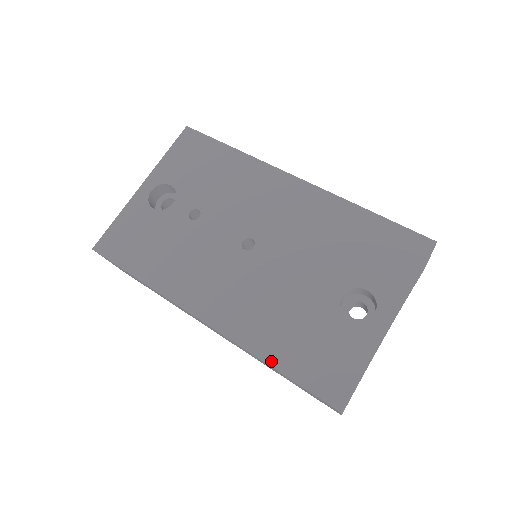
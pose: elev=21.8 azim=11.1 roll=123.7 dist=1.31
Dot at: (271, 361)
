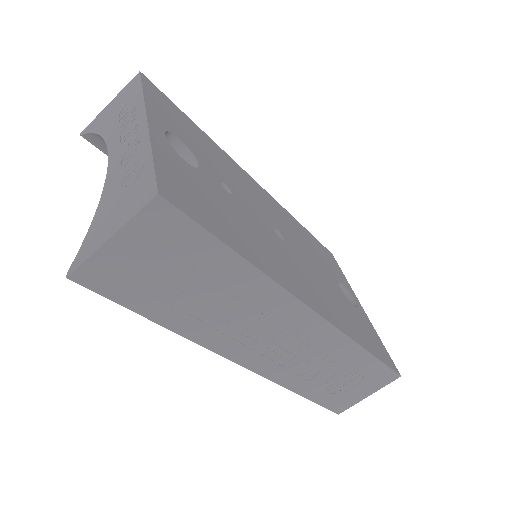
Dot at: (364, 346)
